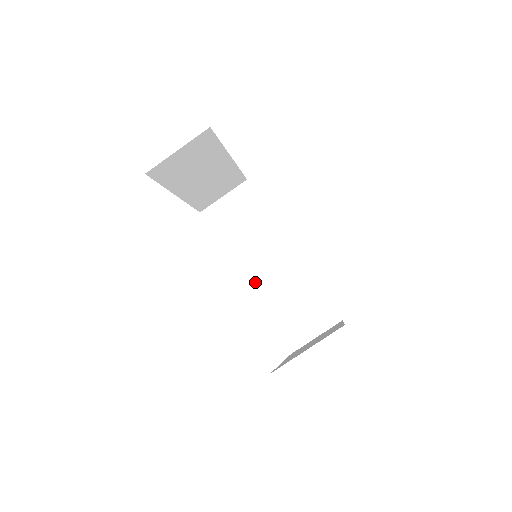
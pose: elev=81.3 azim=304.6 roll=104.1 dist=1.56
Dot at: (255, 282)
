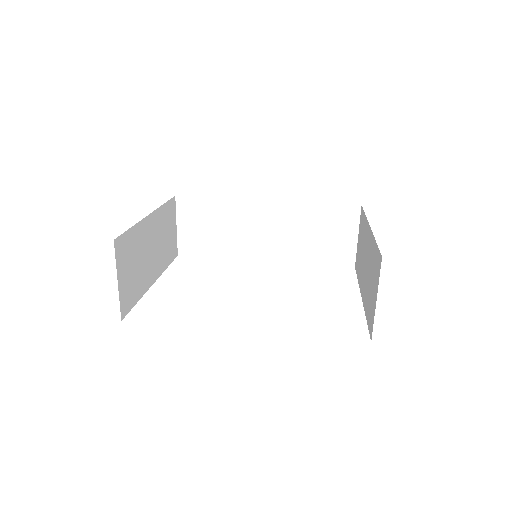
Dot at: (273, 253)
